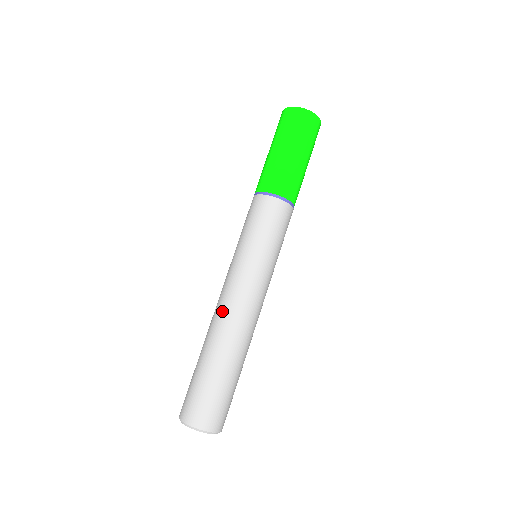
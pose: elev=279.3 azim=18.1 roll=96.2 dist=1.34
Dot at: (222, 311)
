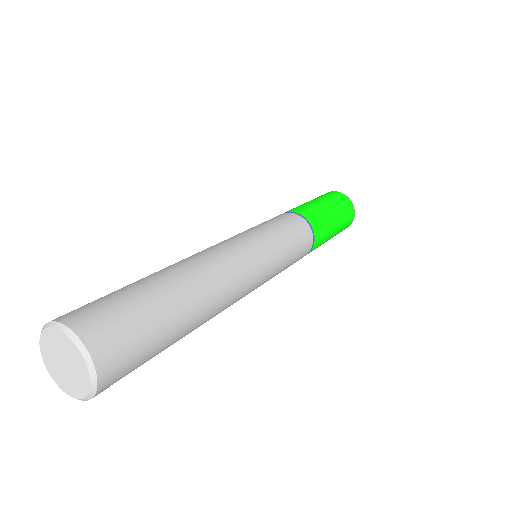
Dot at: (190, 256)
